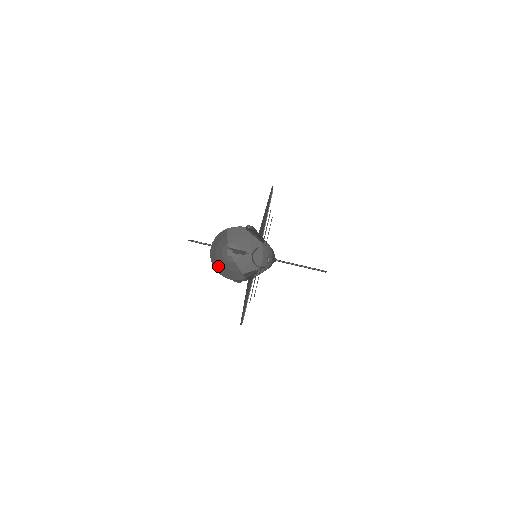
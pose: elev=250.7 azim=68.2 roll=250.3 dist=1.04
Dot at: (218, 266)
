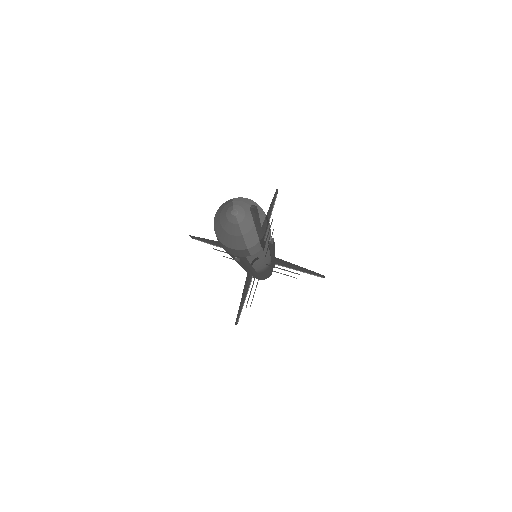
Dot at: (221, 232)
